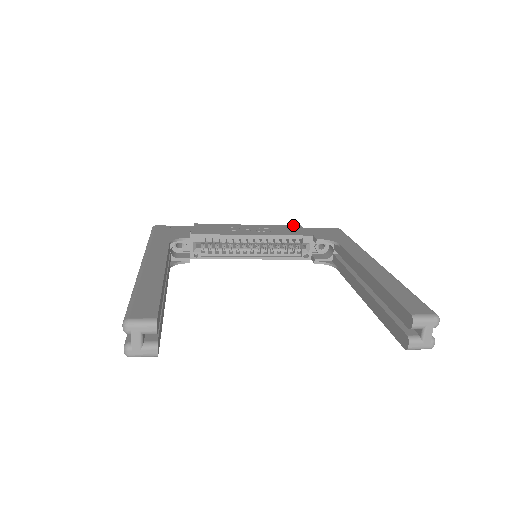
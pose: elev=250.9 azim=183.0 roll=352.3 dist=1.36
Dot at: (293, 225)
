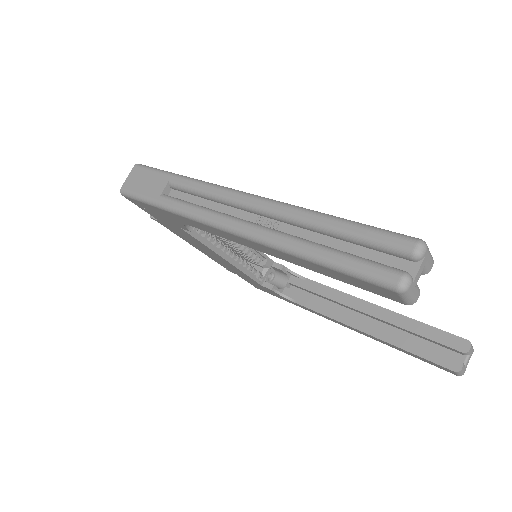
Dot at: occluded
